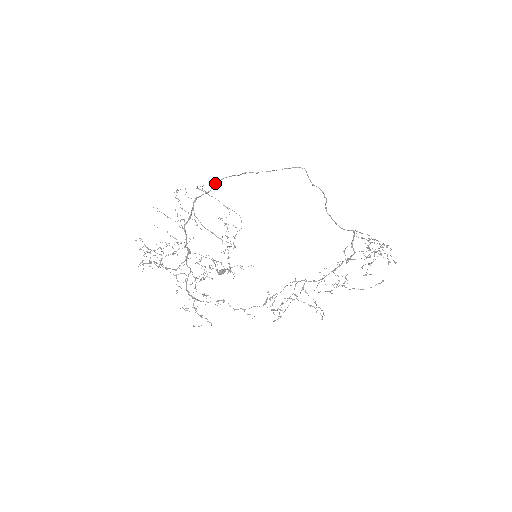
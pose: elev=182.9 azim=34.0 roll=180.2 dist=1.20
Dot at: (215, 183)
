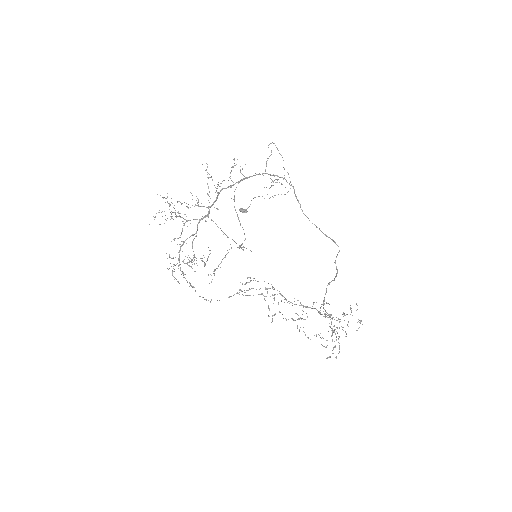
Dot at: (275, 175)
